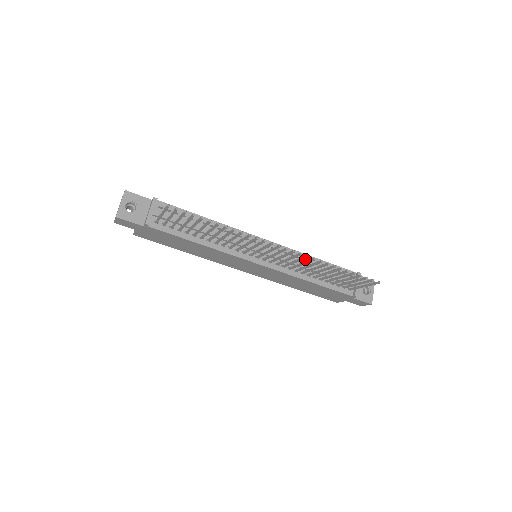
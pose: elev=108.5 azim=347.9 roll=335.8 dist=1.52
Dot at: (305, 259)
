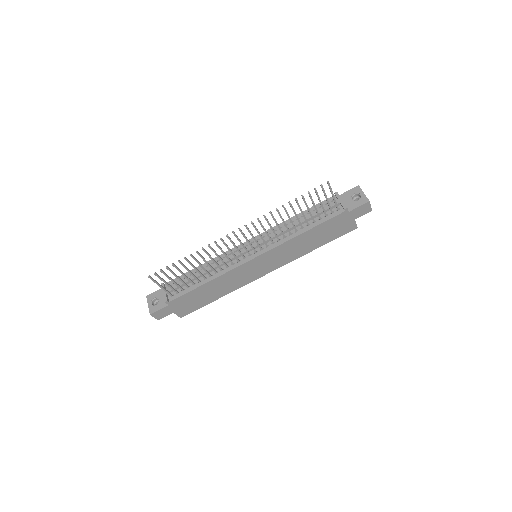
Dot at: (287, 224)
